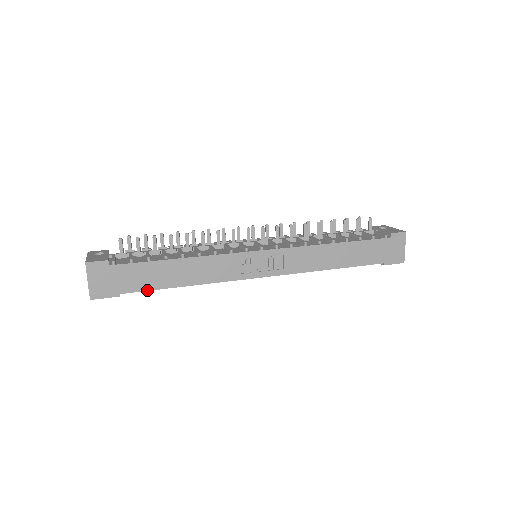
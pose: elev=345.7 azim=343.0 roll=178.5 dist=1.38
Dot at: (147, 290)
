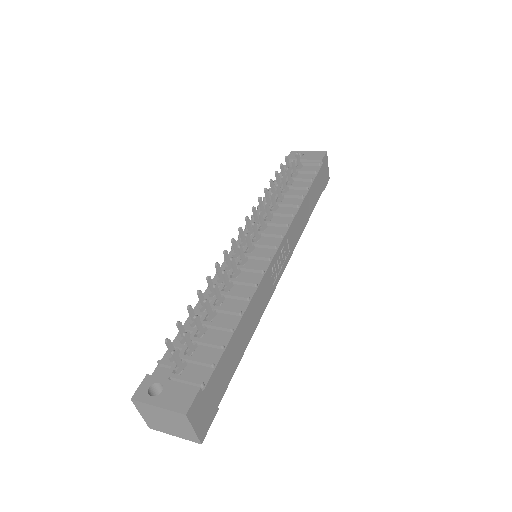
Dot at: occluded
